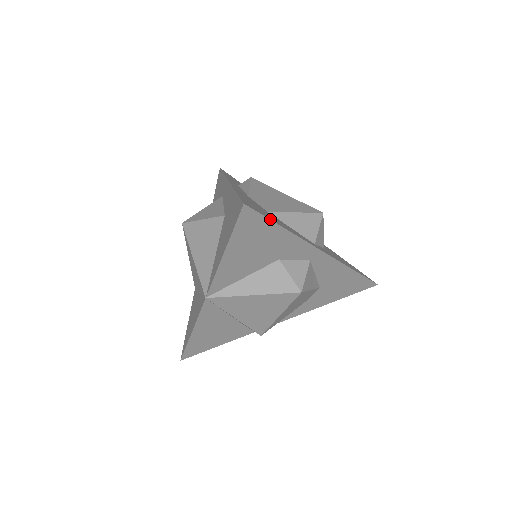
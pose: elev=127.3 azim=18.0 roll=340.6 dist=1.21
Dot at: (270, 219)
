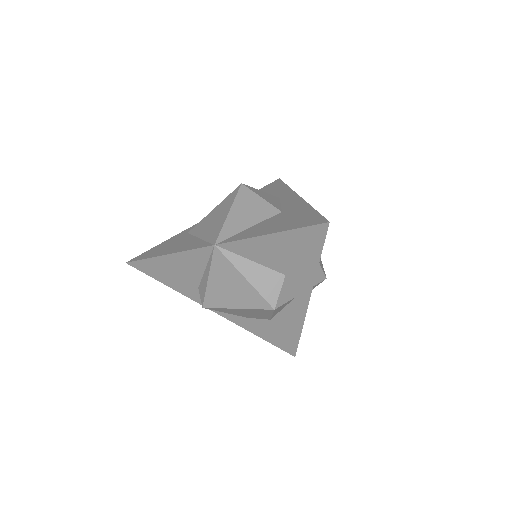
Dot at: occluded
